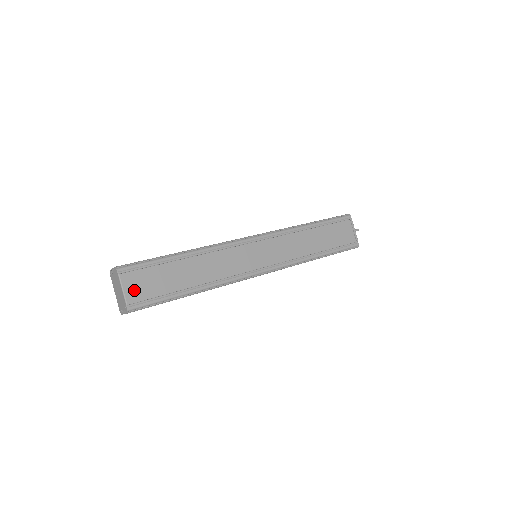
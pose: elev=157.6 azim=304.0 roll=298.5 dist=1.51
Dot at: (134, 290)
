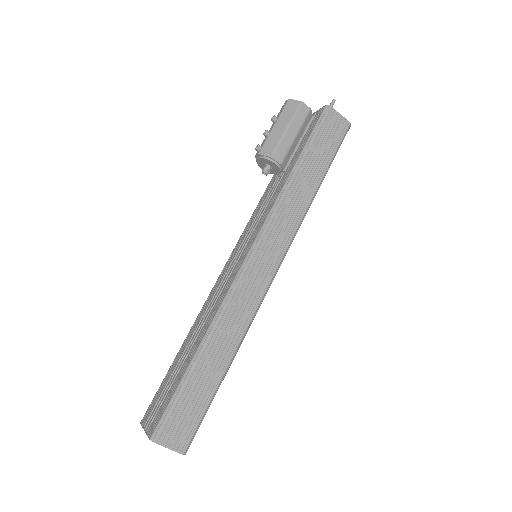
Dot at: occluded
